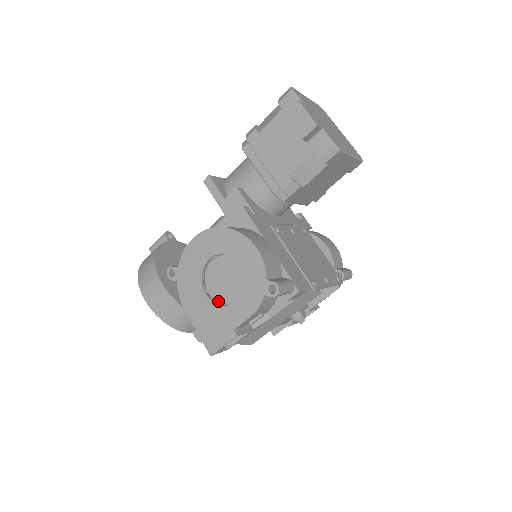
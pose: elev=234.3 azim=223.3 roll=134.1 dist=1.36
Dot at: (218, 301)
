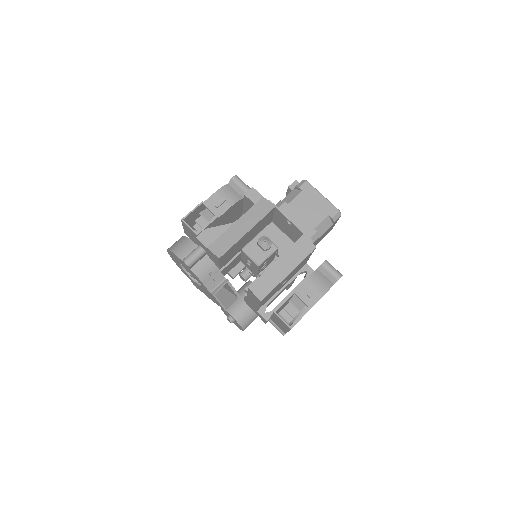
Dot at: occluded
